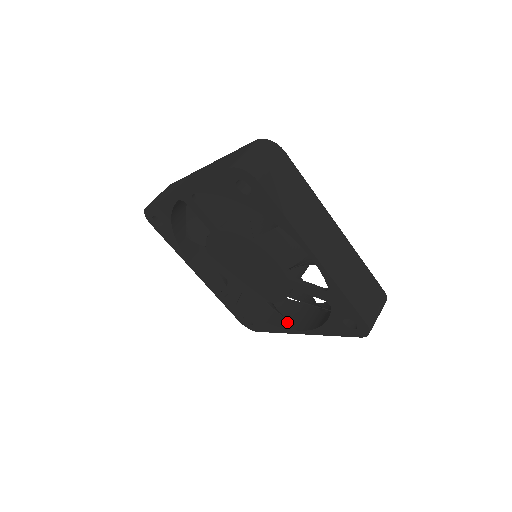
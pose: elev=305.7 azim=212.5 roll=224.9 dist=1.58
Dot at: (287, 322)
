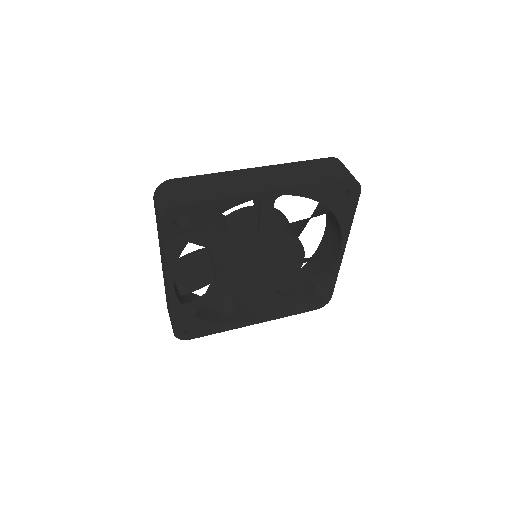
Dot at: (236, 318)
